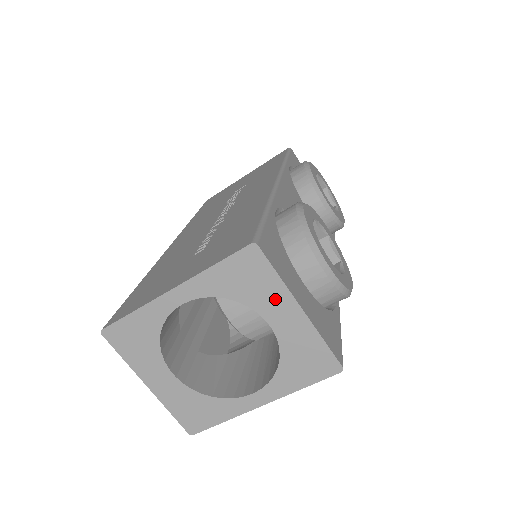
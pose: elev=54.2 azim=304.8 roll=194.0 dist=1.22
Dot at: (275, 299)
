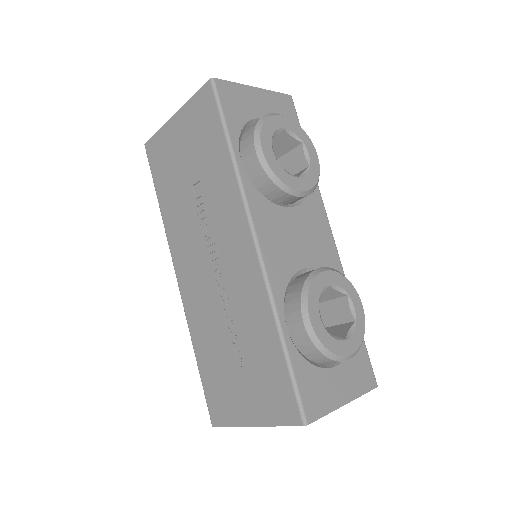
Dot at: occluded
